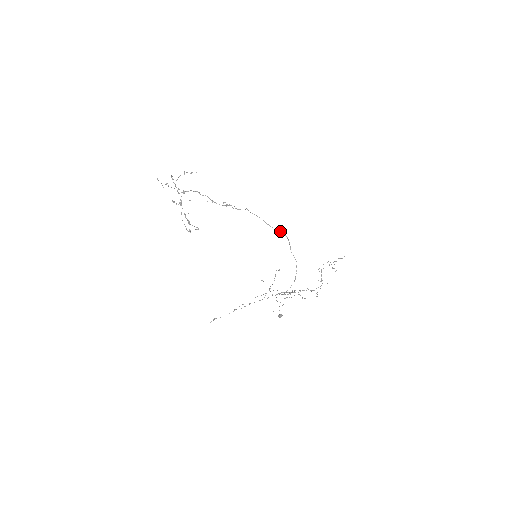
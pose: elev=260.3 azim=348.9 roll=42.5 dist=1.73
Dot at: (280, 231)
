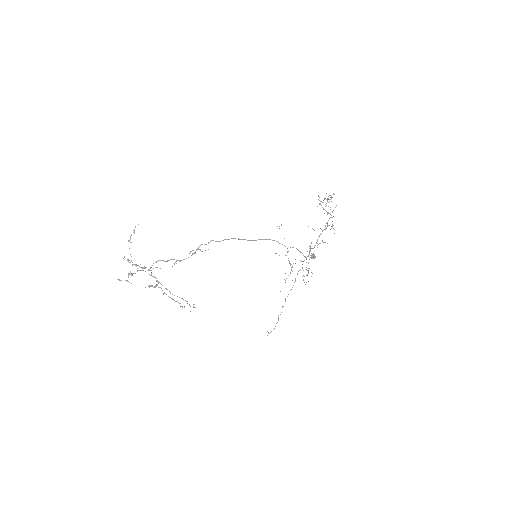
Dot at: occluded
